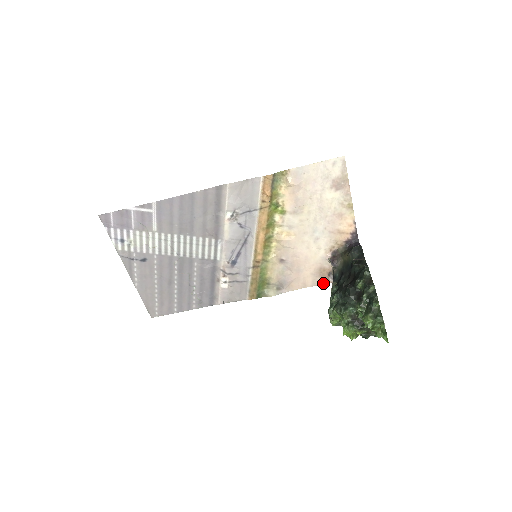
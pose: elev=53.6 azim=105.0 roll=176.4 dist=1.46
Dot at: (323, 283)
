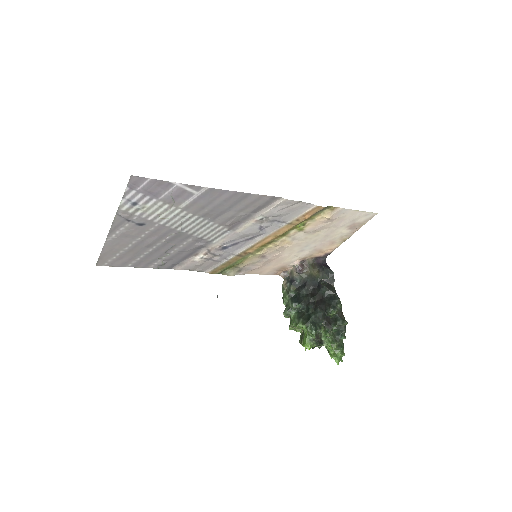
Dot at: (274, 274)
